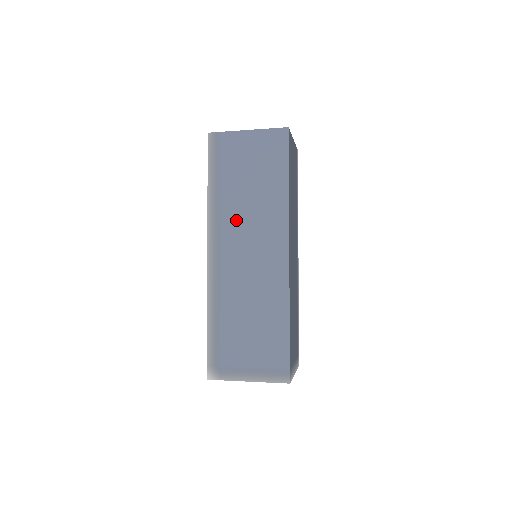
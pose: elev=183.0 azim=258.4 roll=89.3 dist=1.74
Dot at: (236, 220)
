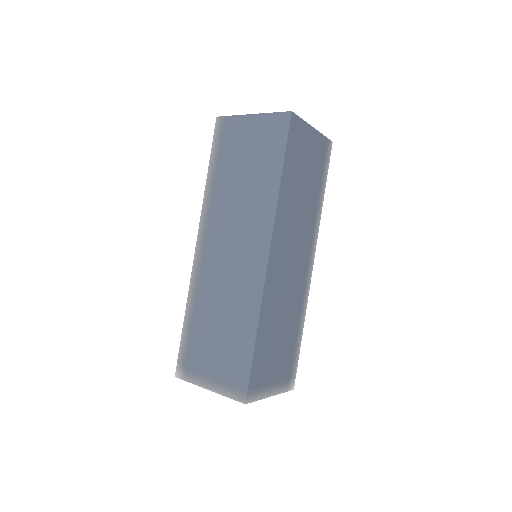
Dot at: (226, 212)
